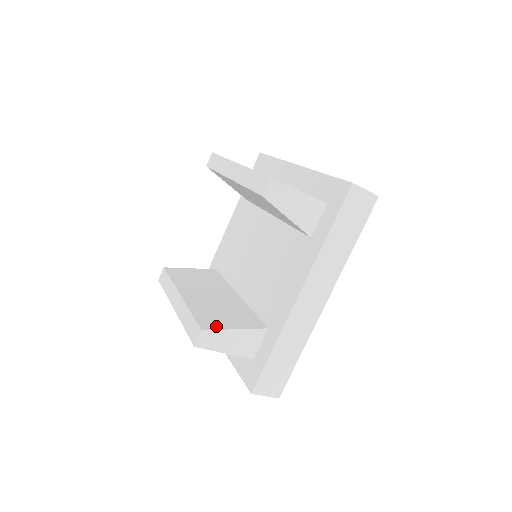
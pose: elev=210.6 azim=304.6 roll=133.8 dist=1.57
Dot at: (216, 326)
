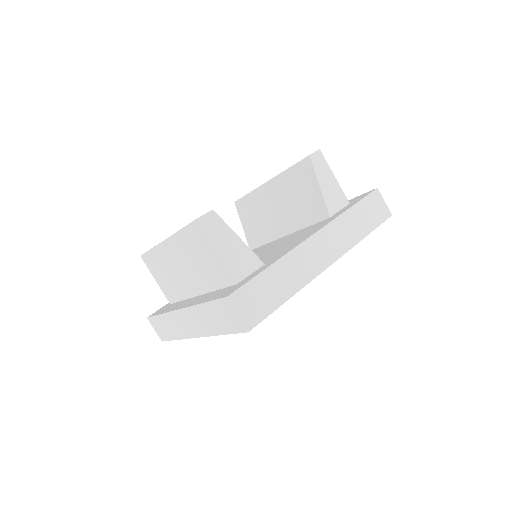
Dot at: occluded
